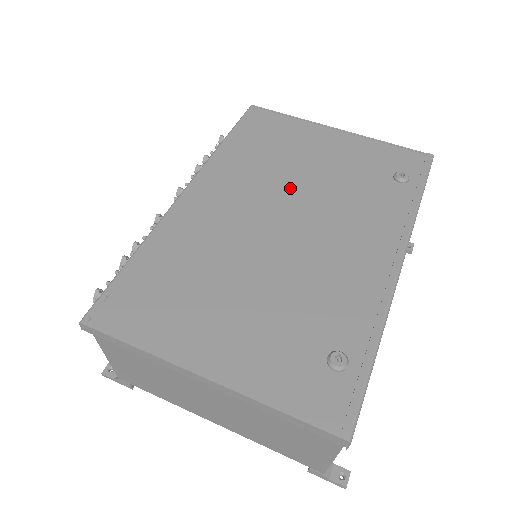
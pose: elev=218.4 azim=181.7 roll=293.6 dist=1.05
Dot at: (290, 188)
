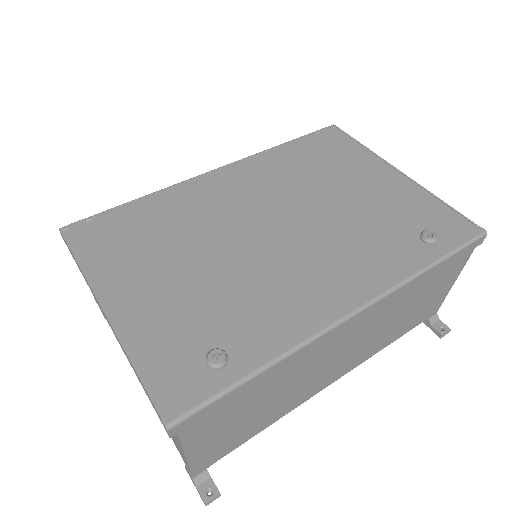
Dot at: (306, 202)
